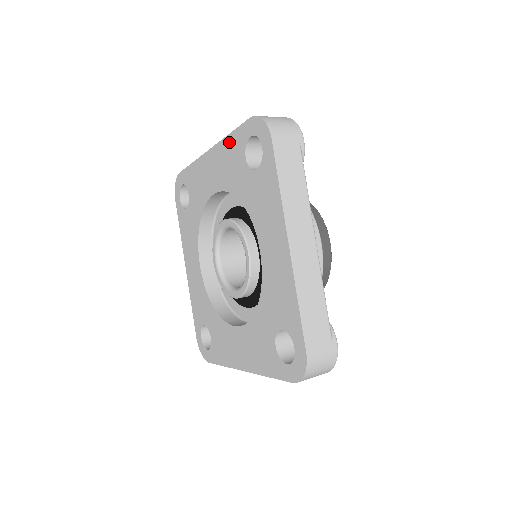
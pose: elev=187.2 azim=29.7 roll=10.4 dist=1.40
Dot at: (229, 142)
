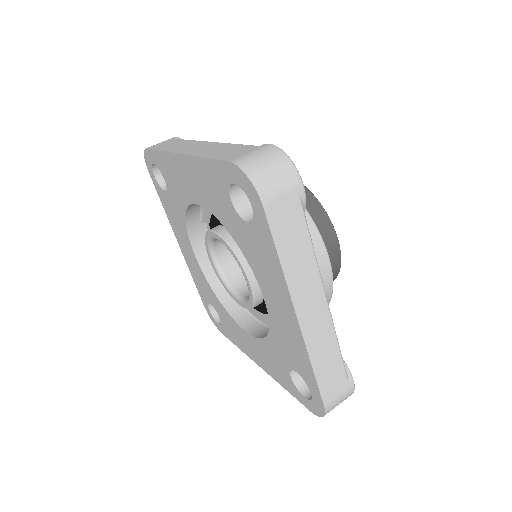
Dot at: (205, 167)
